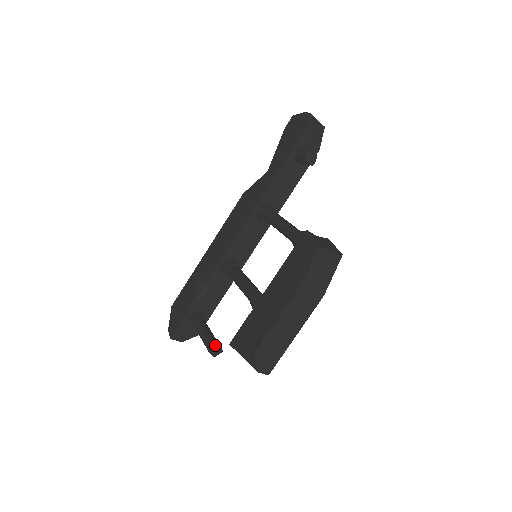
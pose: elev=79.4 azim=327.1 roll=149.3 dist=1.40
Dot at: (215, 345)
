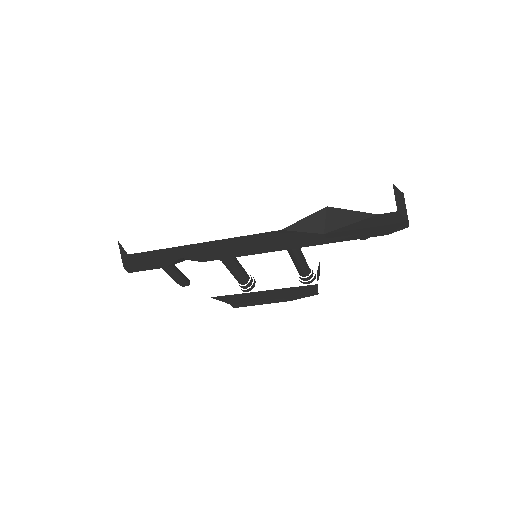
Dot at: (187, 284)
